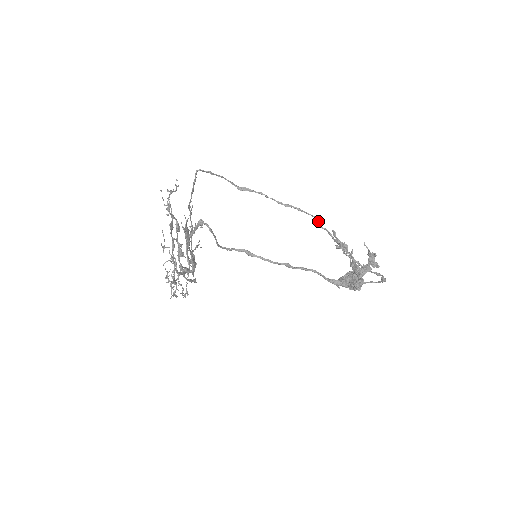
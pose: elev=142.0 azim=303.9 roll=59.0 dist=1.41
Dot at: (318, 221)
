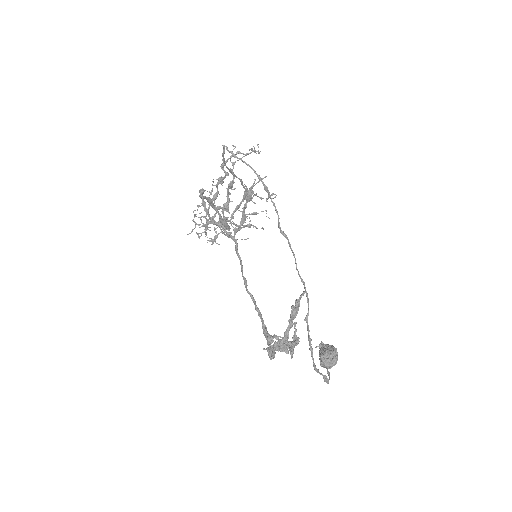
Dot at: (297, 270)
